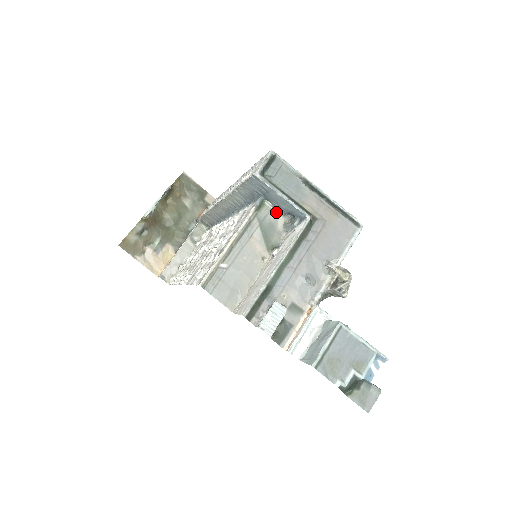
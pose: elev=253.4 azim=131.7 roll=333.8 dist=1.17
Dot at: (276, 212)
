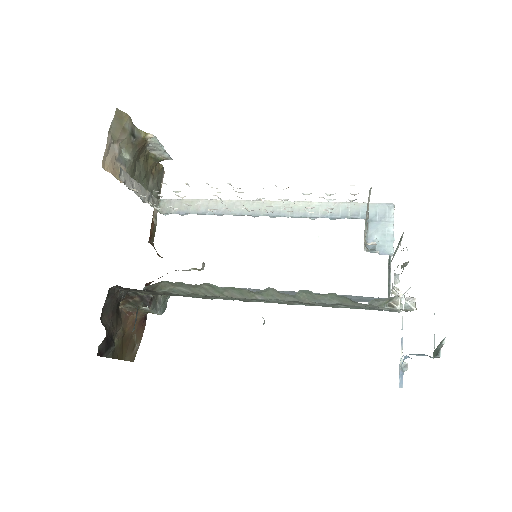
Dot at: occluded
